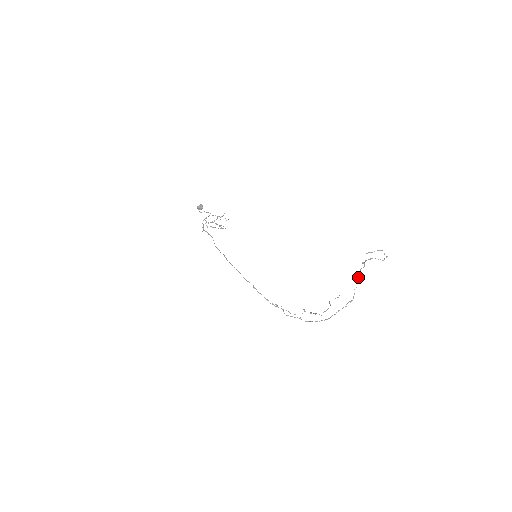
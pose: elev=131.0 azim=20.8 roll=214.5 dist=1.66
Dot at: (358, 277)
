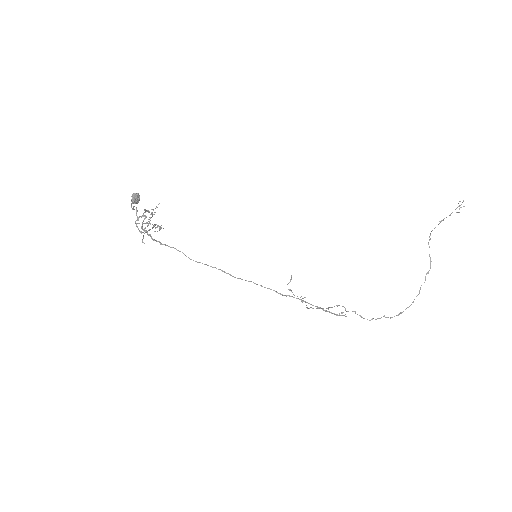
Dot at: (429, 240)
